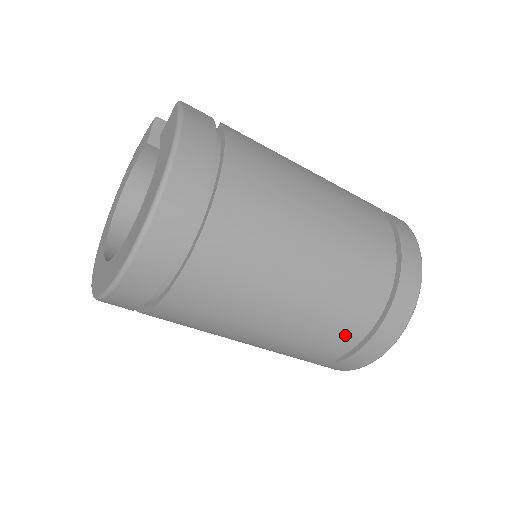
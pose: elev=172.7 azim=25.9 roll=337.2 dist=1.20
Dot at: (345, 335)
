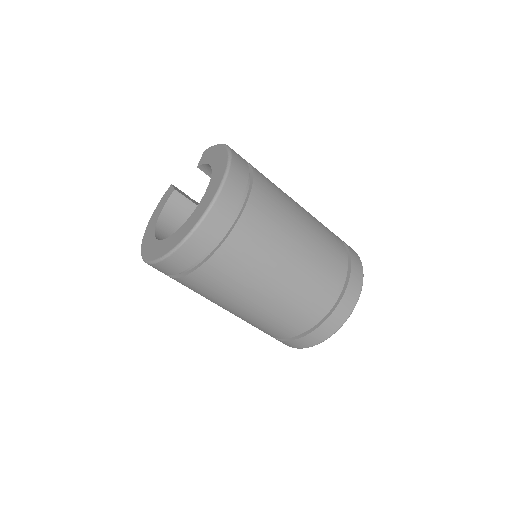
Dot at: (336, 272)
